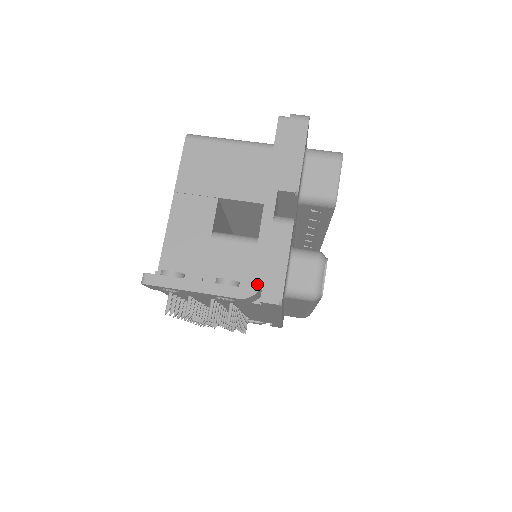
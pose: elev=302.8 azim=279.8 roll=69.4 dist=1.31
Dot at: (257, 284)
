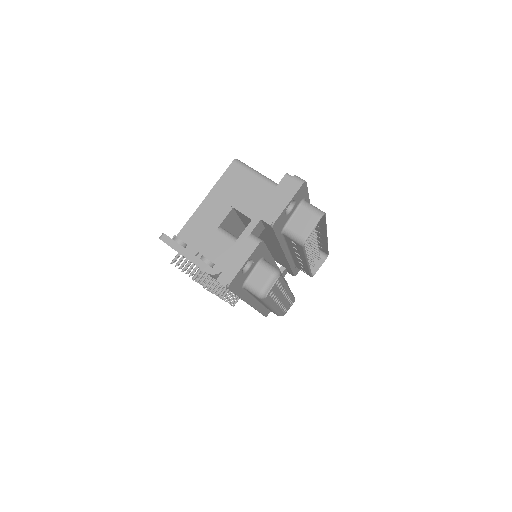
Dot at: (220, 269)
